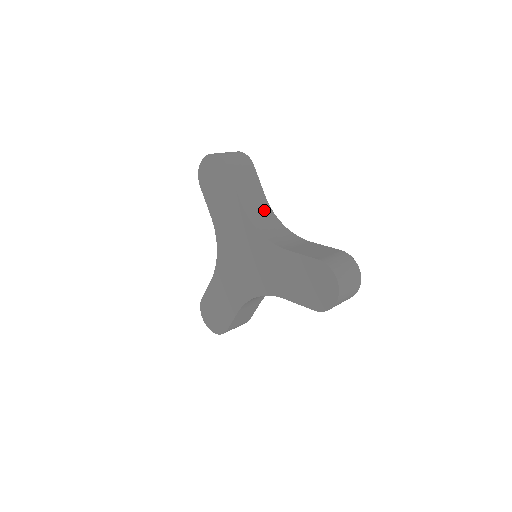
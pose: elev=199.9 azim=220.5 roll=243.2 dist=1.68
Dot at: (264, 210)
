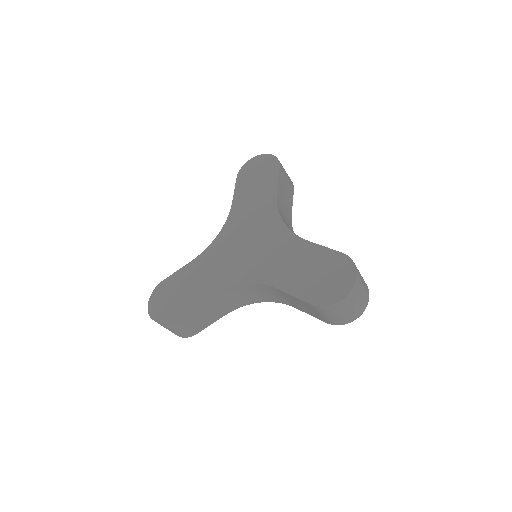
Dot at: (288, 220)
